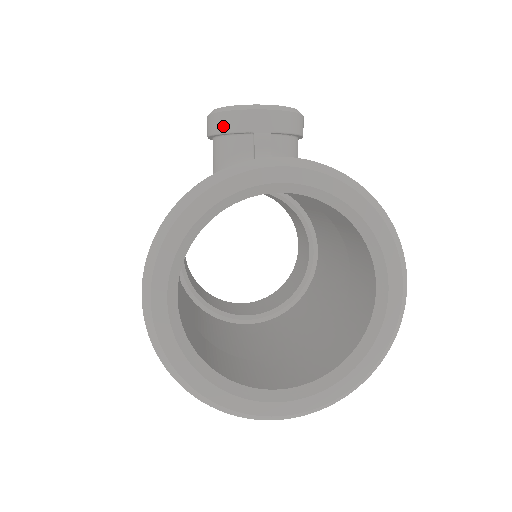
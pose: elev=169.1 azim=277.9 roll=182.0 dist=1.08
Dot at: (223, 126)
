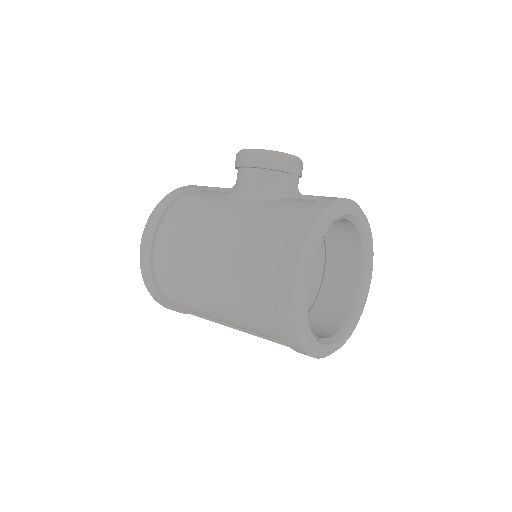
Dot at: (274, 164)
